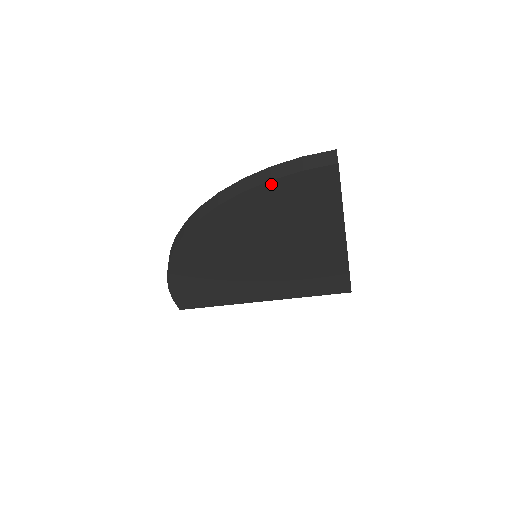
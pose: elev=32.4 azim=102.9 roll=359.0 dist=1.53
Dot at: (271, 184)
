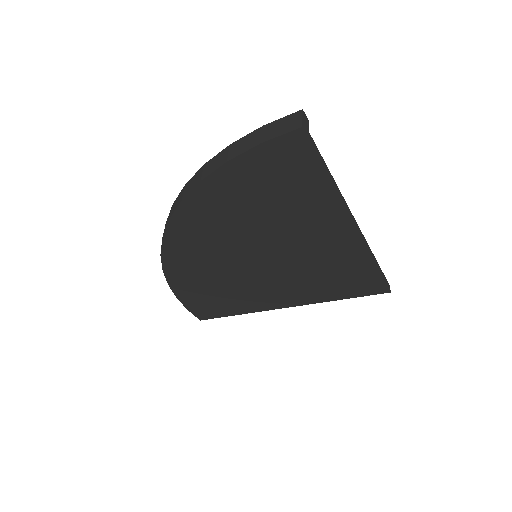
Dot at: (230, 166)
